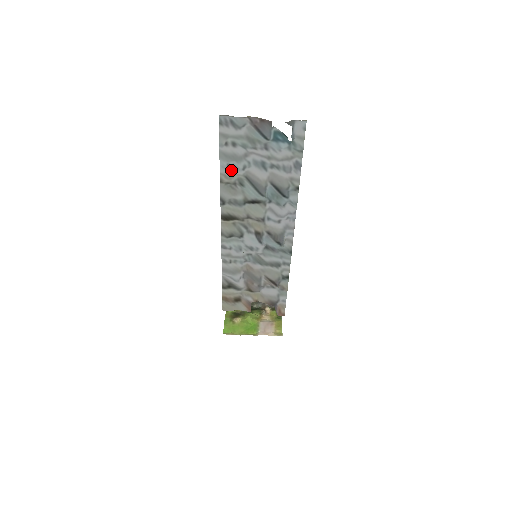
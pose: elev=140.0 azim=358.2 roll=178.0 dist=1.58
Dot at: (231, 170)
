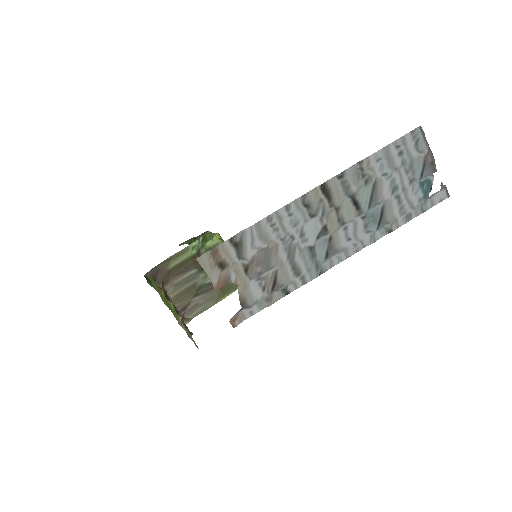
Dot at: (376, 165)
